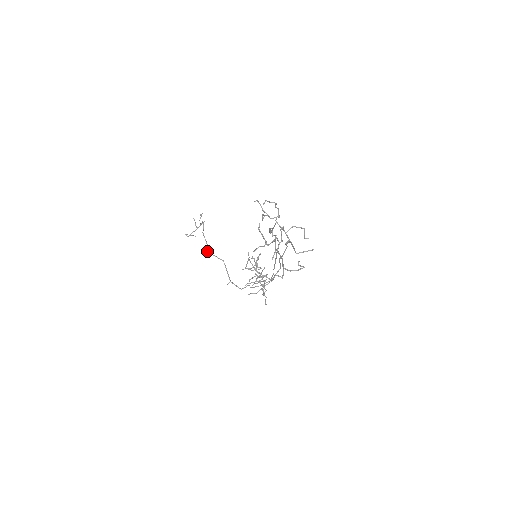
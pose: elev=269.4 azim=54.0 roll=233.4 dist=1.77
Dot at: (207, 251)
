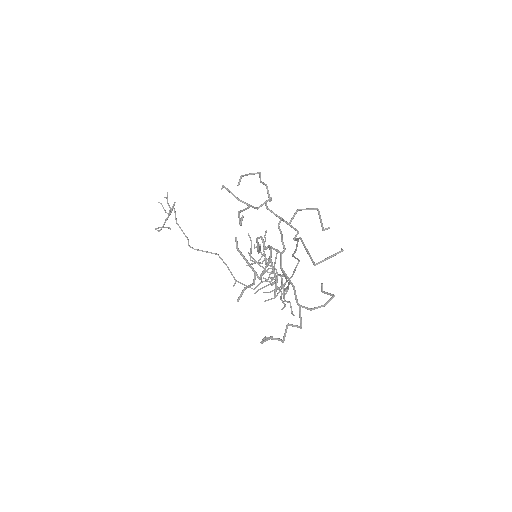
Dot at: occluded
